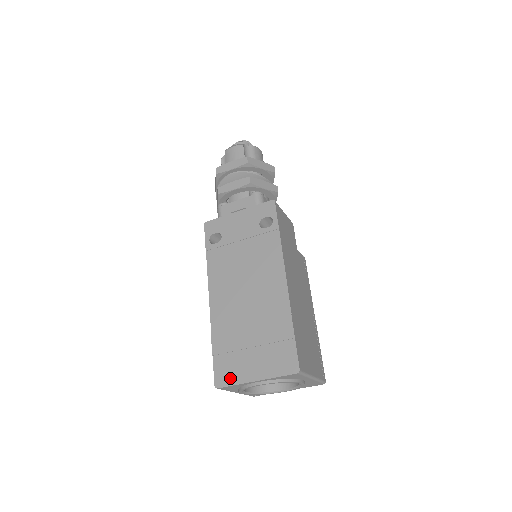
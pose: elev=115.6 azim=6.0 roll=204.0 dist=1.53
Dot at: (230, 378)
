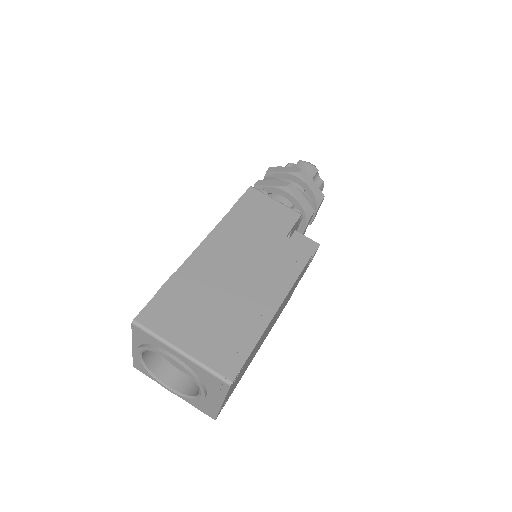
Dot at: occluded
